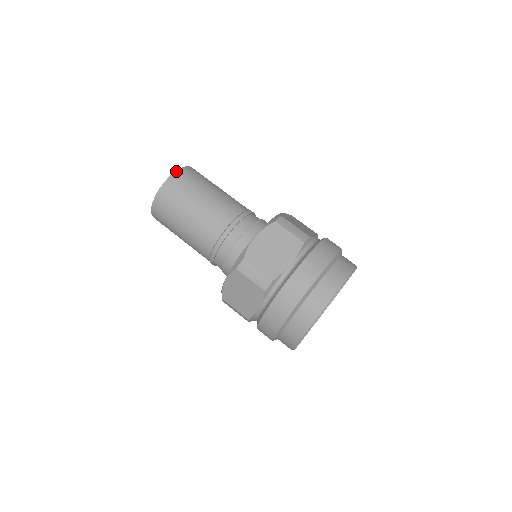
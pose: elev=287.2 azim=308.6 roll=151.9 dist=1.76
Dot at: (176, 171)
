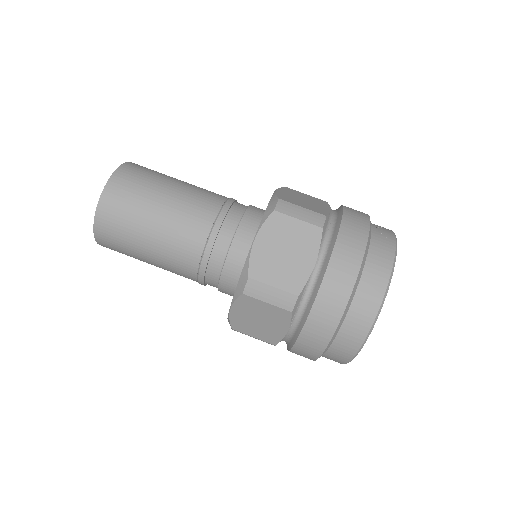
Dot at: (94, 222)
